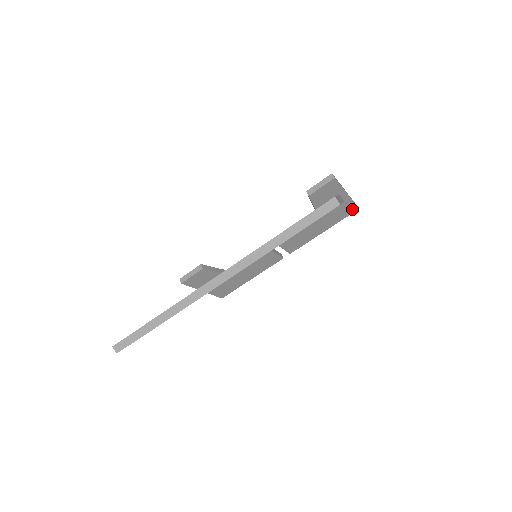
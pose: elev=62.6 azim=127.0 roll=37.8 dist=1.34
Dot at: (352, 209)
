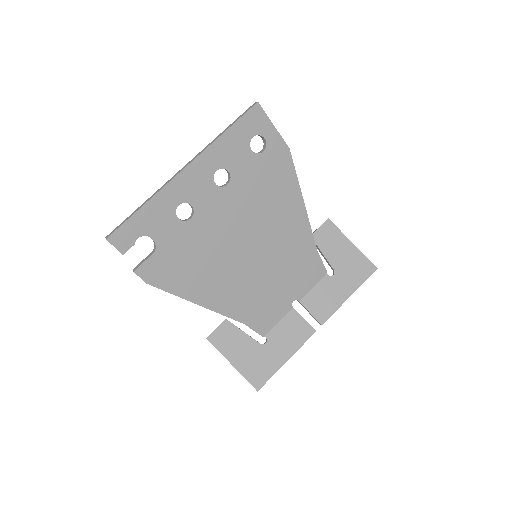
Dot at: (369, 267)
